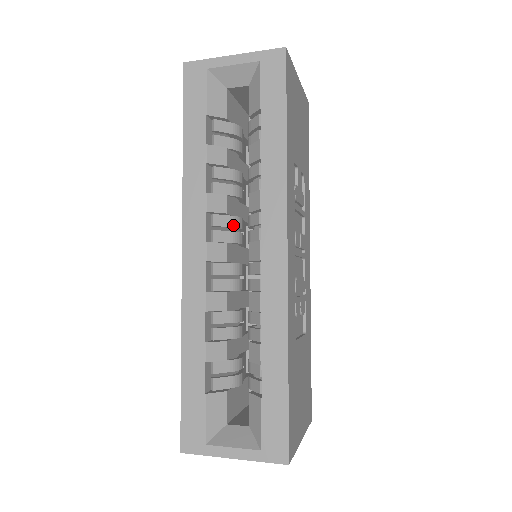
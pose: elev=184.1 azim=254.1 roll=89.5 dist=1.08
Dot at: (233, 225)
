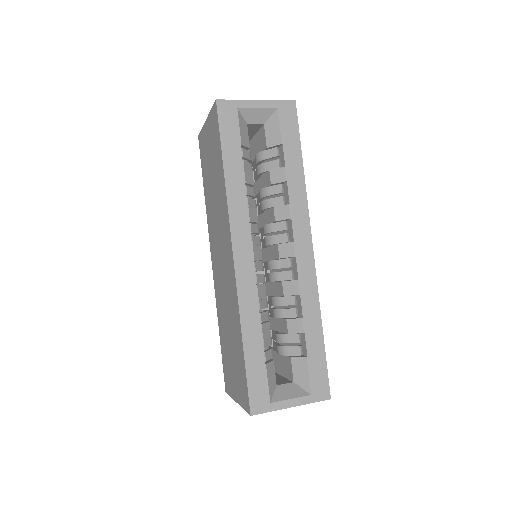
Dot at: (259, 232)
